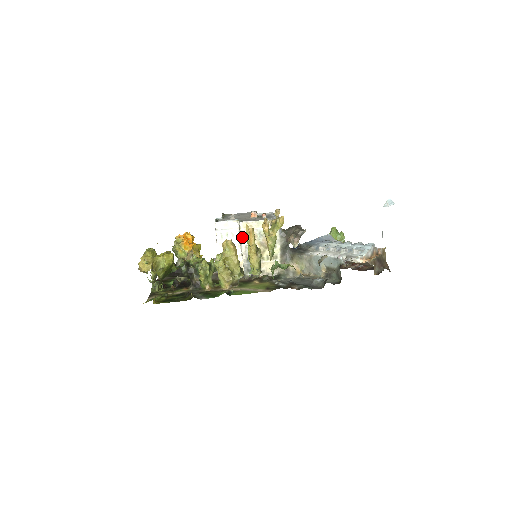
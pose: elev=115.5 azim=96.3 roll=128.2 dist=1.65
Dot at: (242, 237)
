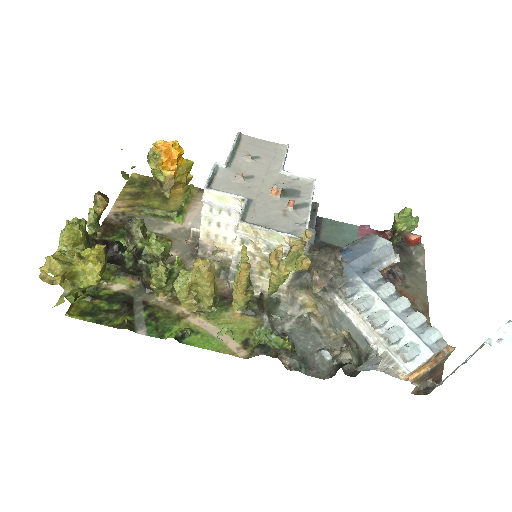
Dot at: (237, 240)
